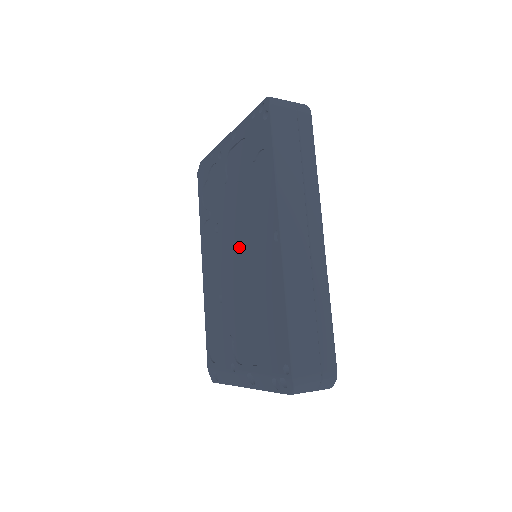
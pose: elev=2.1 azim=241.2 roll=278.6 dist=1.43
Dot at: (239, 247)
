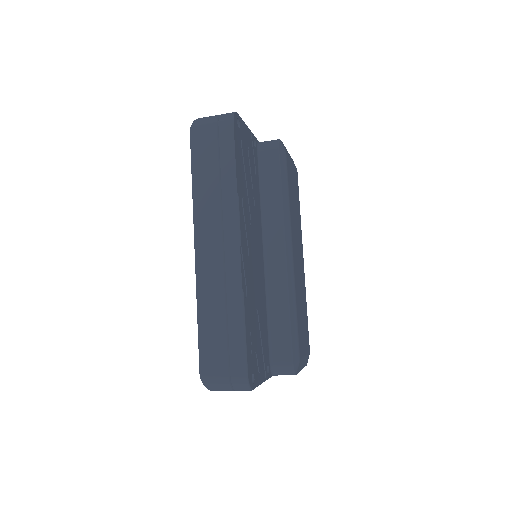
Dot at: occluded
